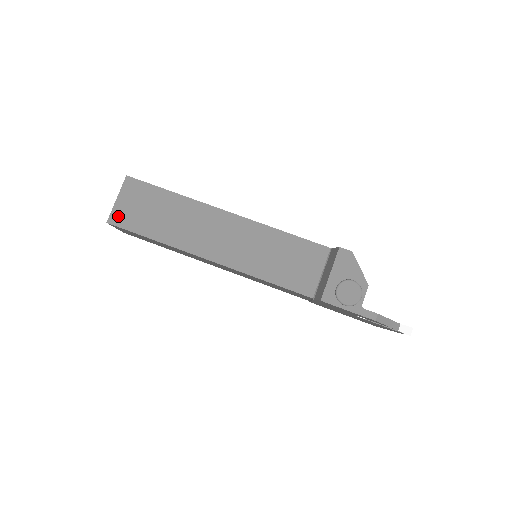
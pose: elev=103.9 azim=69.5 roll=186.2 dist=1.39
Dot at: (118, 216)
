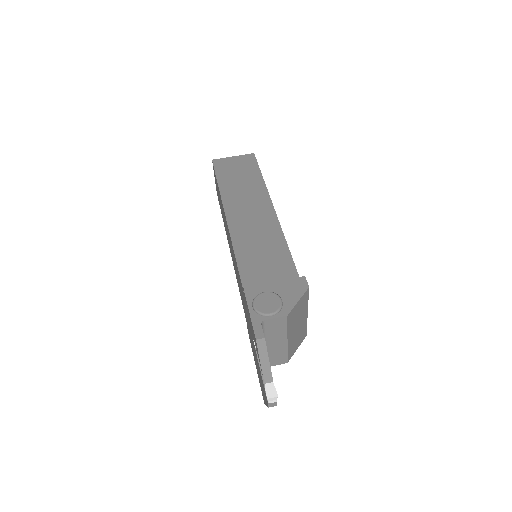
Dot at: (221, 162)
